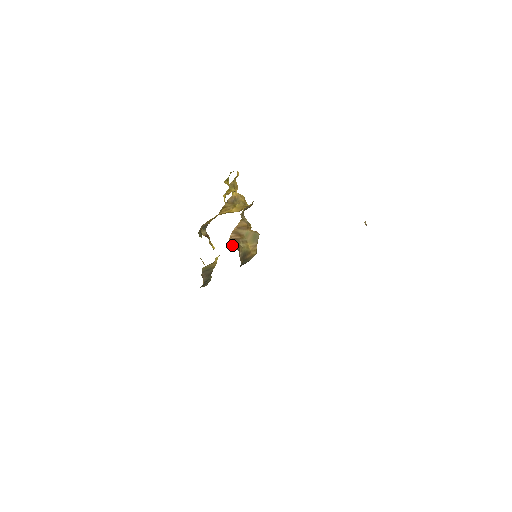
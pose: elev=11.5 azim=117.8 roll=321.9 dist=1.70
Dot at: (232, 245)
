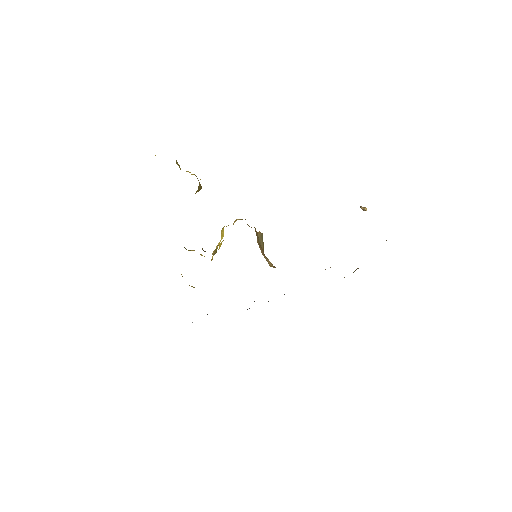
Dot at: (270, 264)
